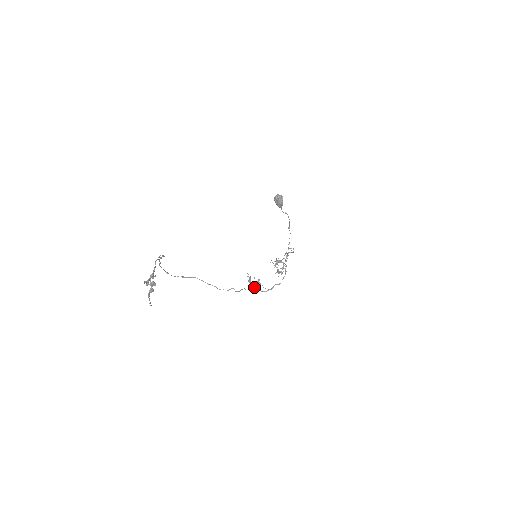
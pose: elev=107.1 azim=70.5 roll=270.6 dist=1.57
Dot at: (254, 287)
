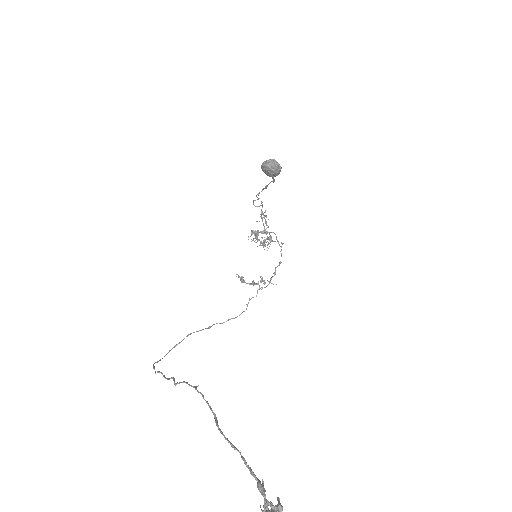
Dot at: (258, 289)
